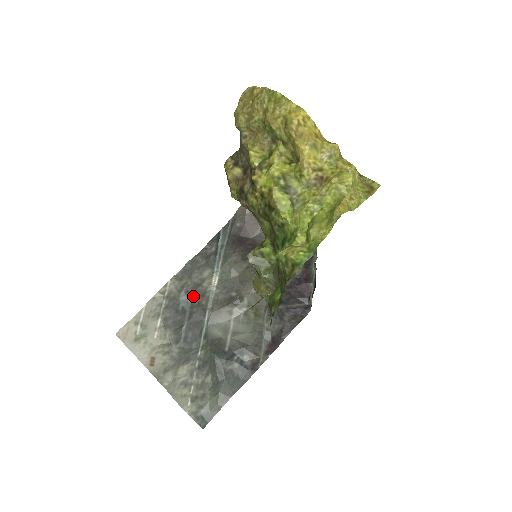
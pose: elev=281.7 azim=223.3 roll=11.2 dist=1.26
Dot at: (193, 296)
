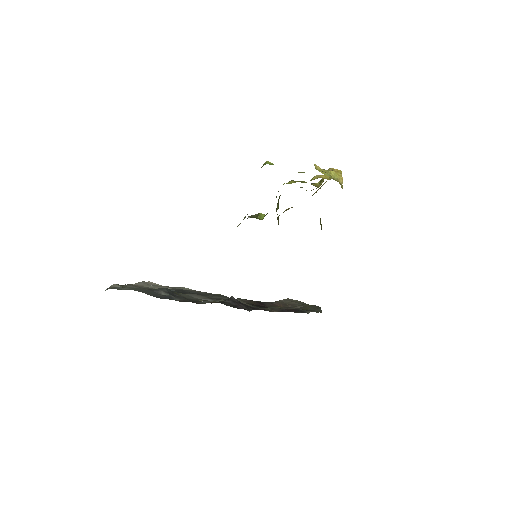
Dot at: (200, 294)
